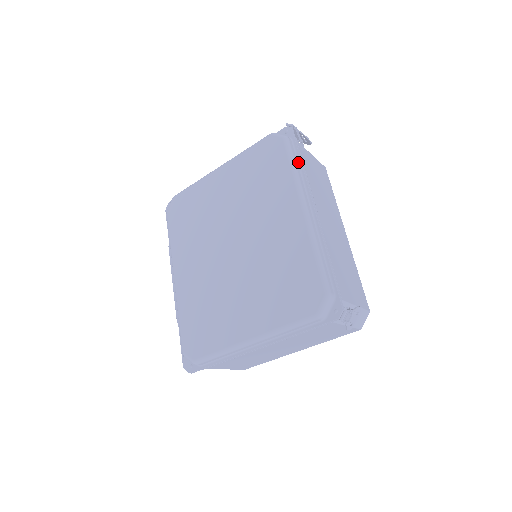
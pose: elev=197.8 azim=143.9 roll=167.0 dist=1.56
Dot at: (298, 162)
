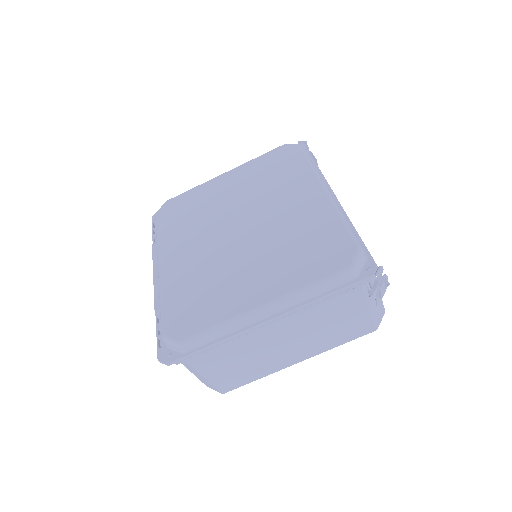
Dot at: occluded
